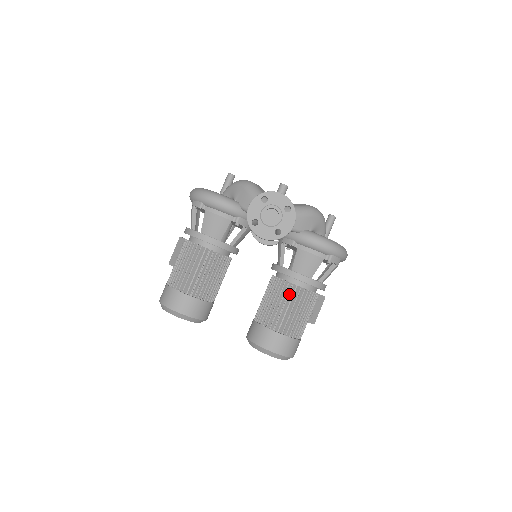
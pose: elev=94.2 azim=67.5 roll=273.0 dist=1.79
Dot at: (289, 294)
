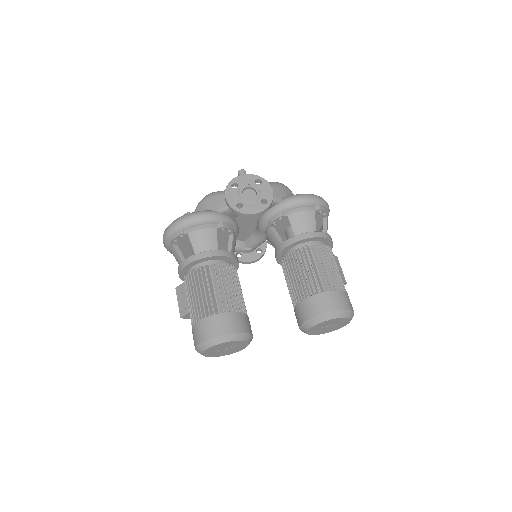
Dot at: (309, 255)
